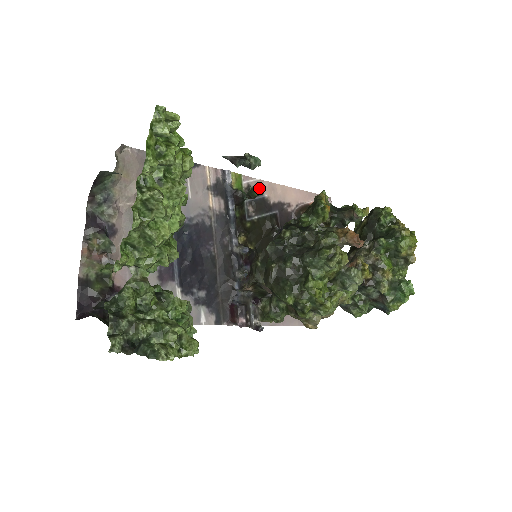
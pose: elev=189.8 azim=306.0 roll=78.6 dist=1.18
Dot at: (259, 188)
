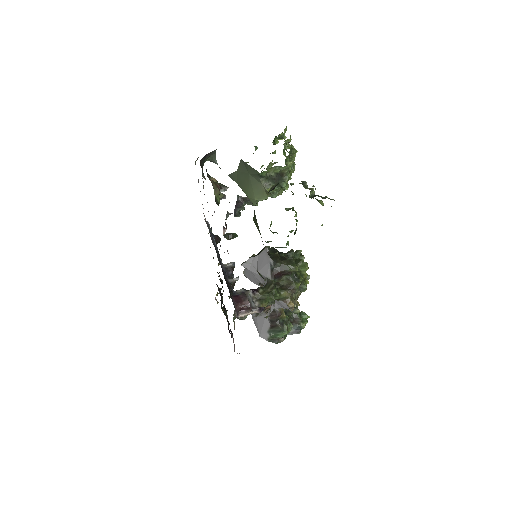
Dot at: occluded
